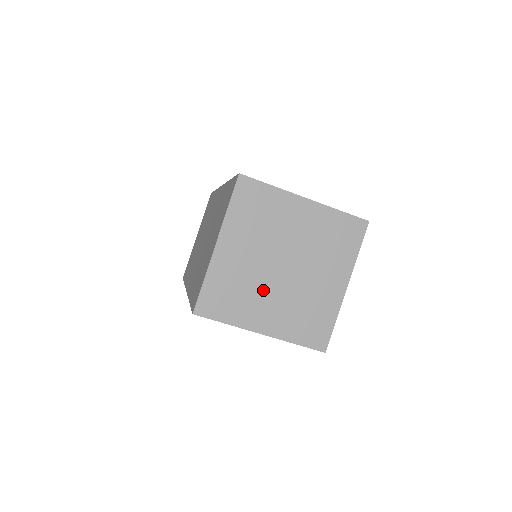
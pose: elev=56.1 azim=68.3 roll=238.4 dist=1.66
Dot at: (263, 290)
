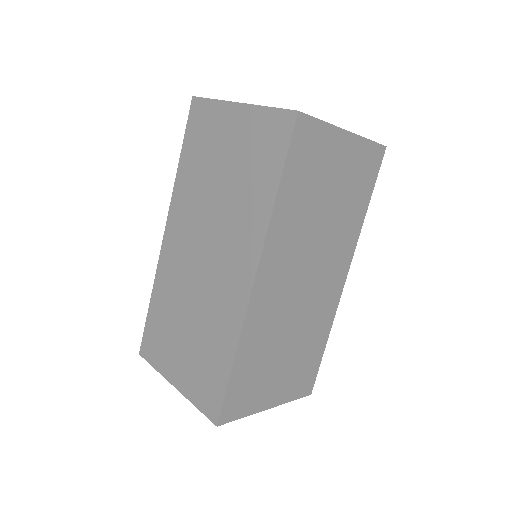
Dot at: occluded
